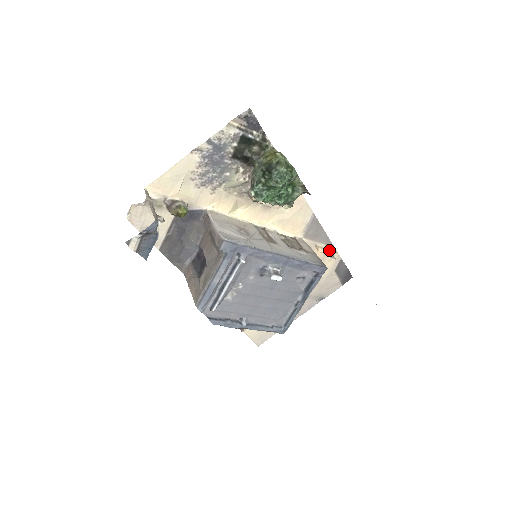
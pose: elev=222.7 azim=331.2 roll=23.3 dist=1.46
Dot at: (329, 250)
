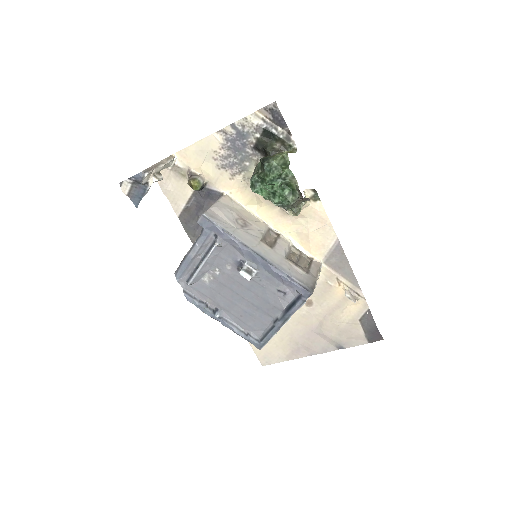
Dot at: (354, 291)
